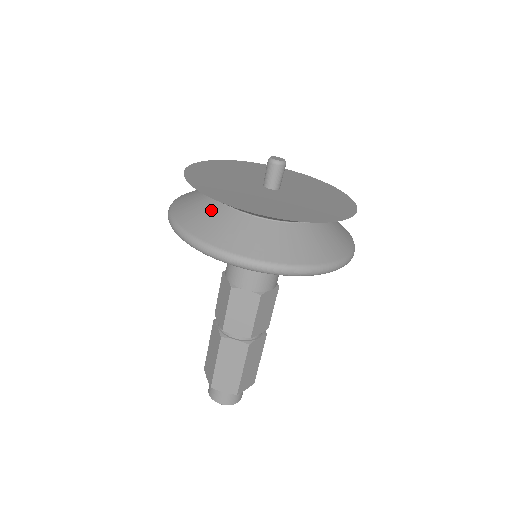
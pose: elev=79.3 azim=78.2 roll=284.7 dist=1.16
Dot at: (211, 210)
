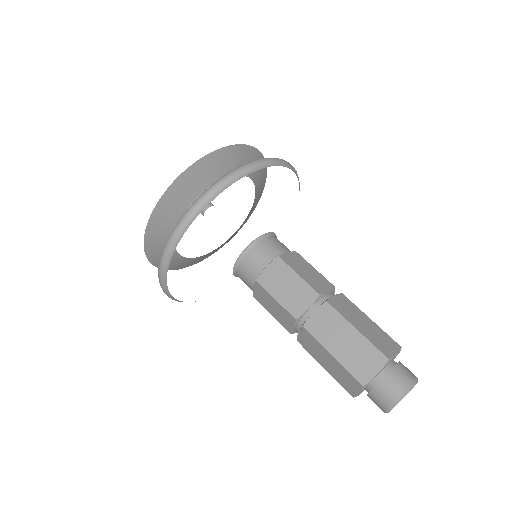
Dot at: occluded
